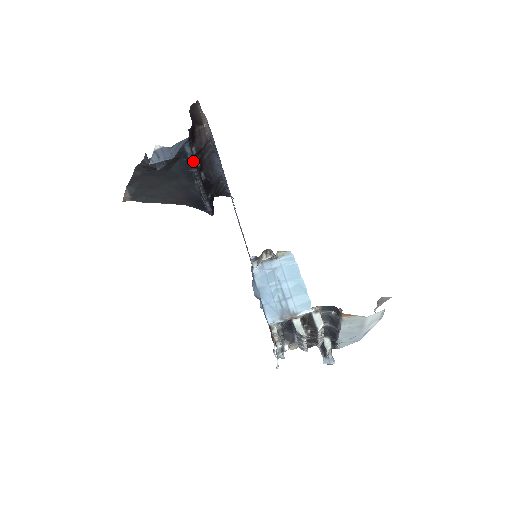
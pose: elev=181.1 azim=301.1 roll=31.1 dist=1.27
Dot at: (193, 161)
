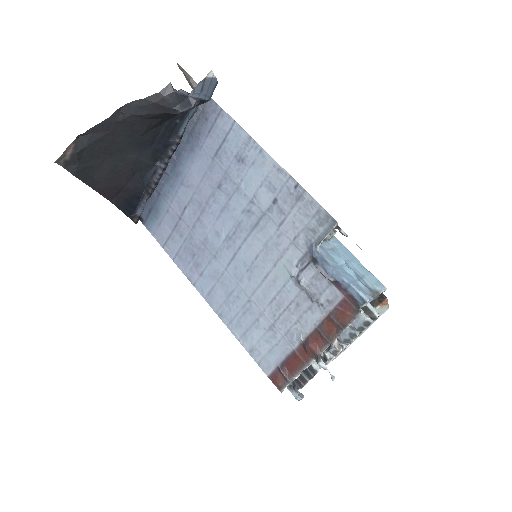
Dot at: (185, 126)
